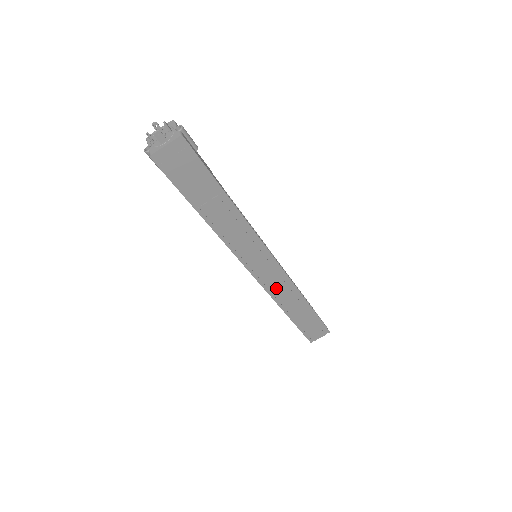
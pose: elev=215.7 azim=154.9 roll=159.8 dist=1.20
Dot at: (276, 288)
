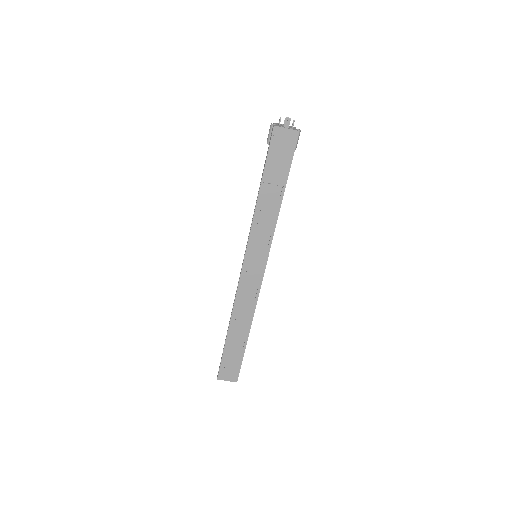
Dot at: (244, 295)
